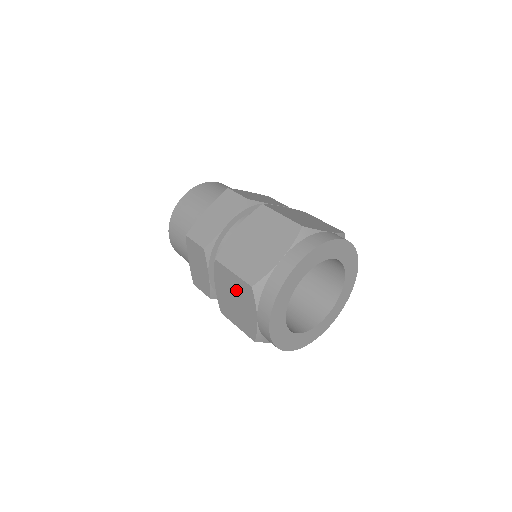
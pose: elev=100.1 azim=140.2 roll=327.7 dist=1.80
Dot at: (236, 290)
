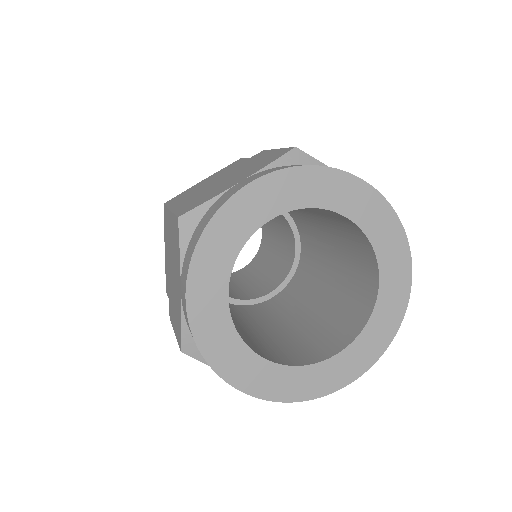
Dot at: occluded
